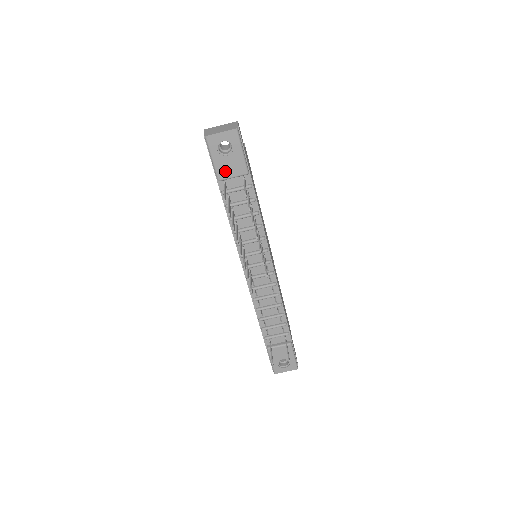
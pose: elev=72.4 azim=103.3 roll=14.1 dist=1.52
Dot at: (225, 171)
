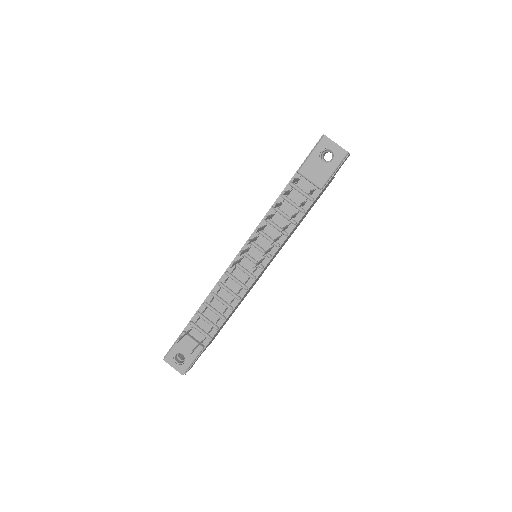
Dot at: (309, 170)
